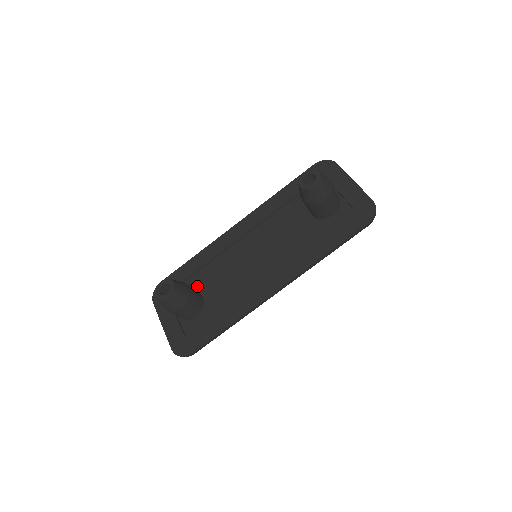
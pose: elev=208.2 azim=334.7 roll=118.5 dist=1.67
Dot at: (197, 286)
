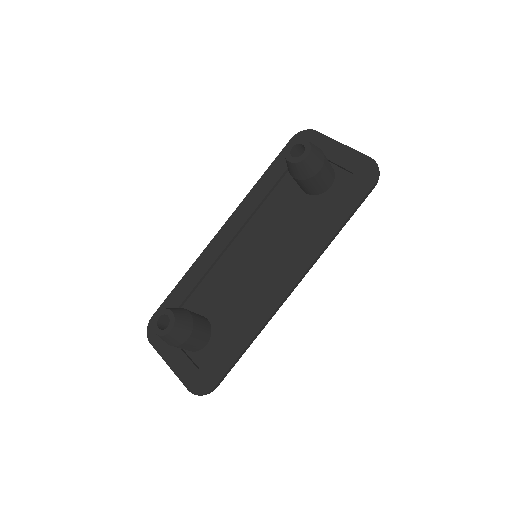
Dot at: (197, 309)
